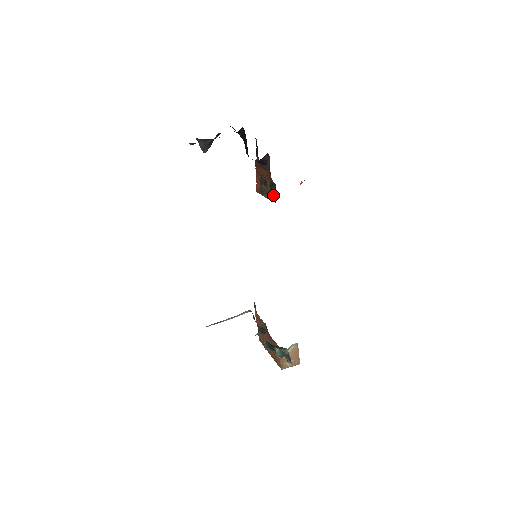
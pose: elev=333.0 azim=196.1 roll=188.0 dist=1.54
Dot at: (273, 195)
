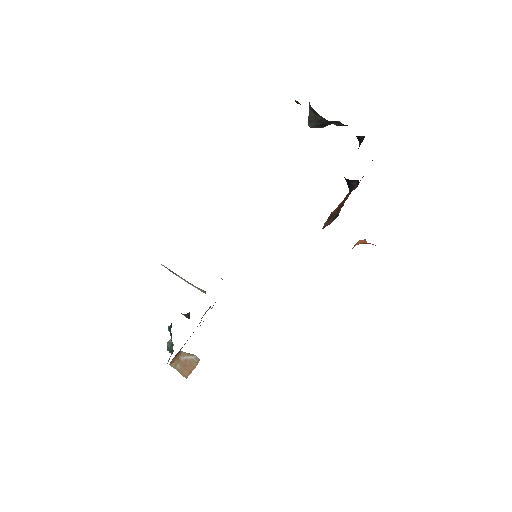
Dot at: (329, 224)
